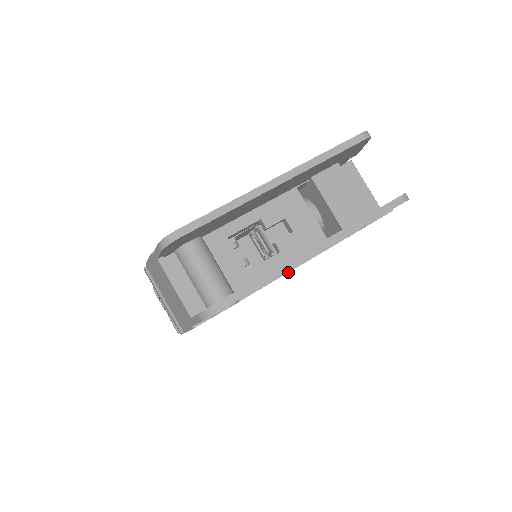
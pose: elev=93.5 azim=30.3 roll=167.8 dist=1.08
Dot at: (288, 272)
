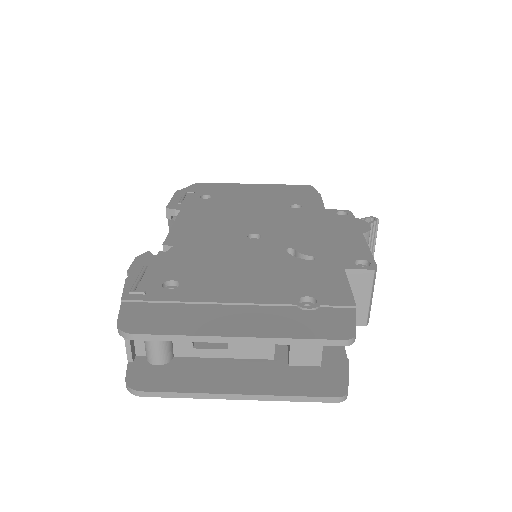
Dot at: occluded
